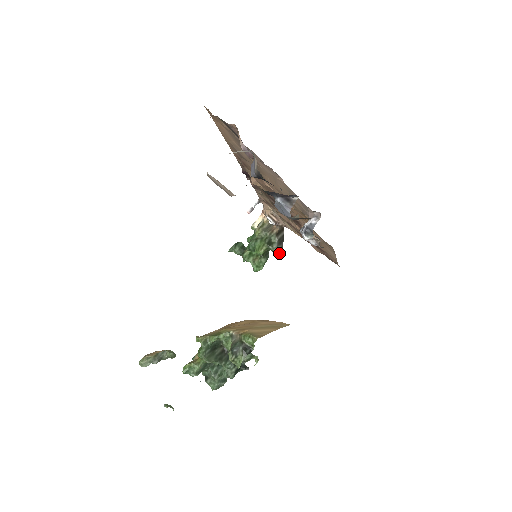
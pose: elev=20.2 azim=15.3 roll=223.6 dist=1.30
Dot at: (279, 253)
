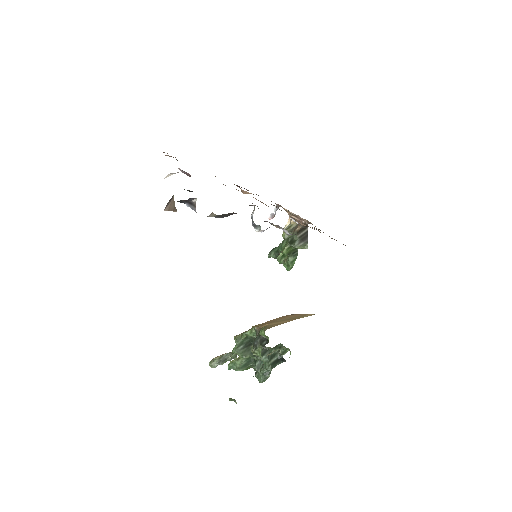
Dot at: occluded
